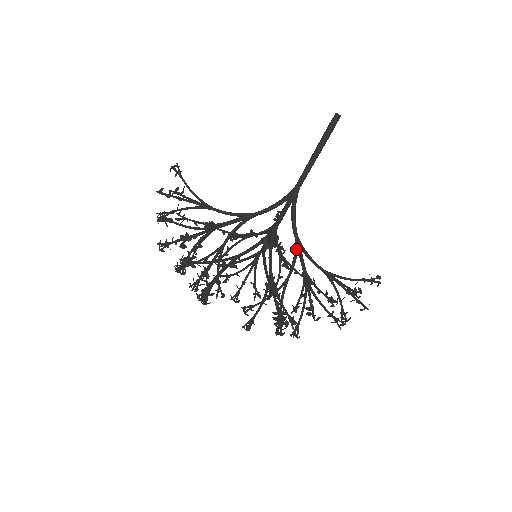
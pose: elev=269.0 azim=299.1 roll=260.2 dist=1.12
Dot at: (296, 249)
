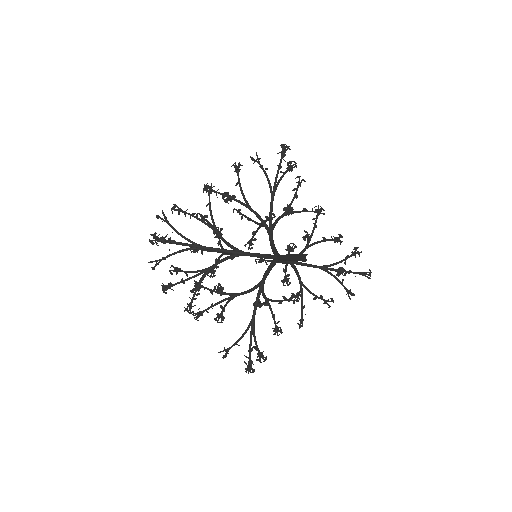
Dot at: (290, 264)
